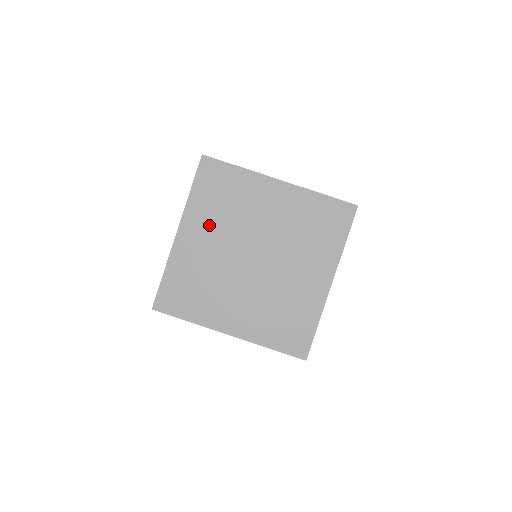
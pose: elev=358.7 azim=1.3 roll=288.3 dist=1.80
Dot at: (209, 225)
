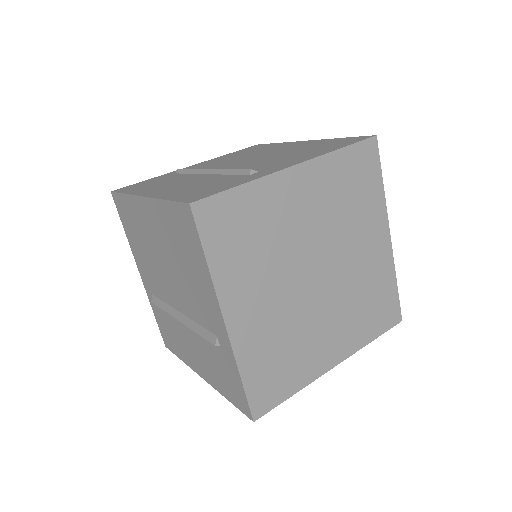
Dot at: (254, 282)
